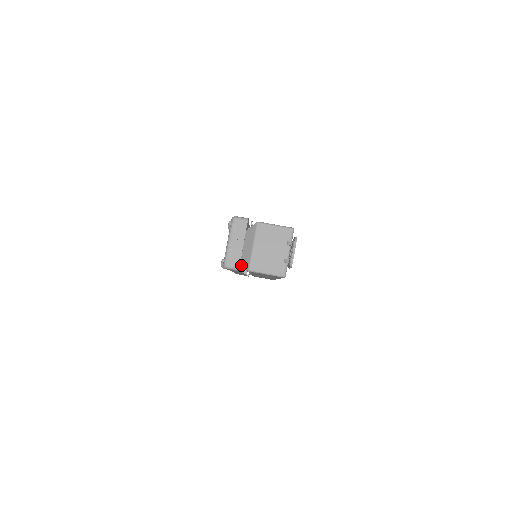
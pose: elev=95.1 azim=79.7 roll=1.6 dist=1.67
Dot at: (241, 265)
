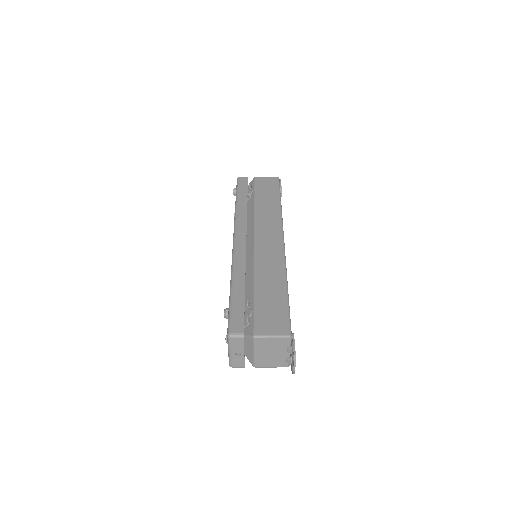
Dot at: occluded
